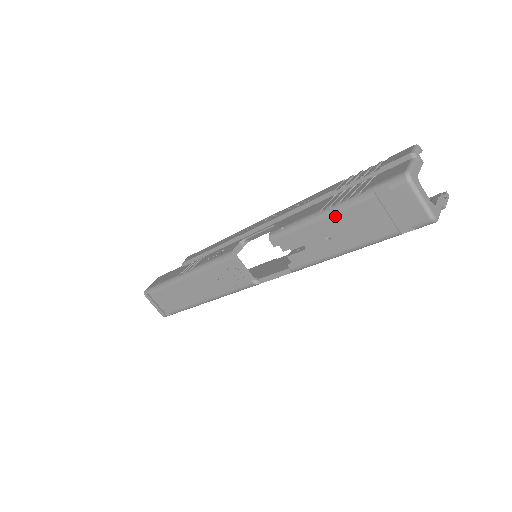
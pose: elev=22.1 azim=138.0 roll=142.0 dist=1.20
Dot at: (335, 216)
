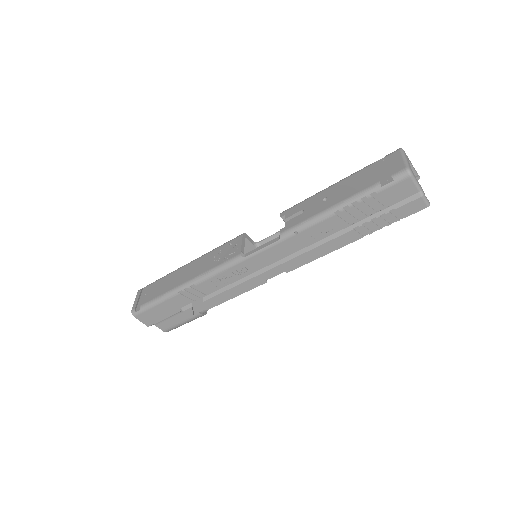
Dot at: (340, 183)
